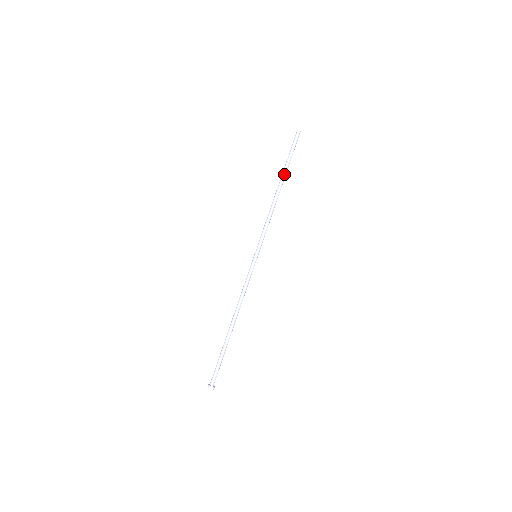
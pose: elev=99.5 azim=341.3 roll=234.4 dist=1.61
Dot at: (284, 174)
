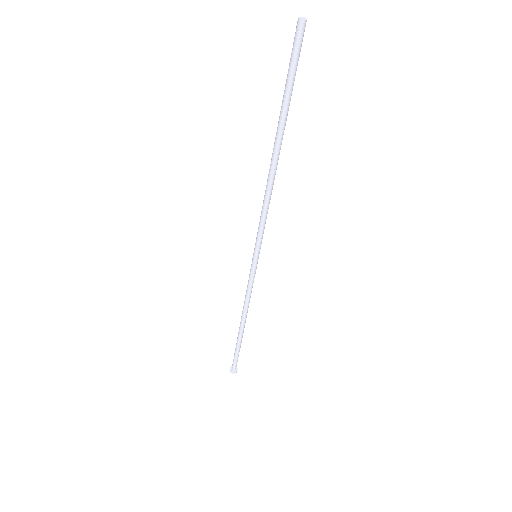
Dot at: (278, 128)
